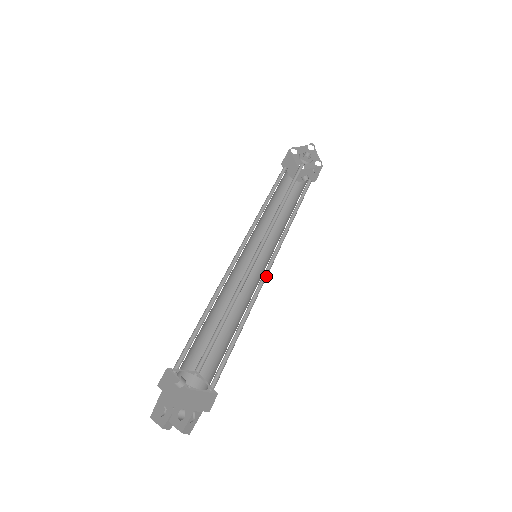
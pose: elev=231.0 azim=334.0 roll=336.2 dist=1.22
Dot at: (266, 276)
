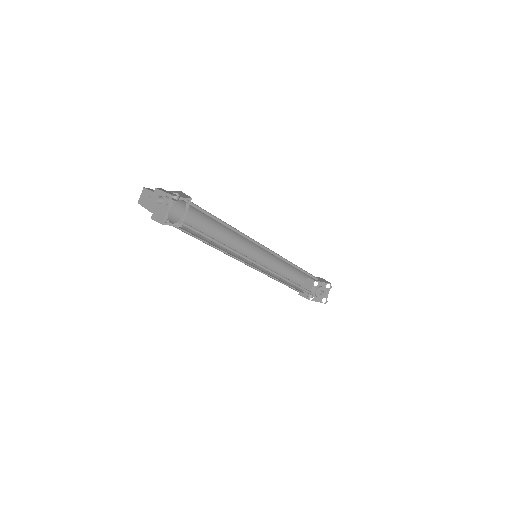
Dot at: (252, 263)
